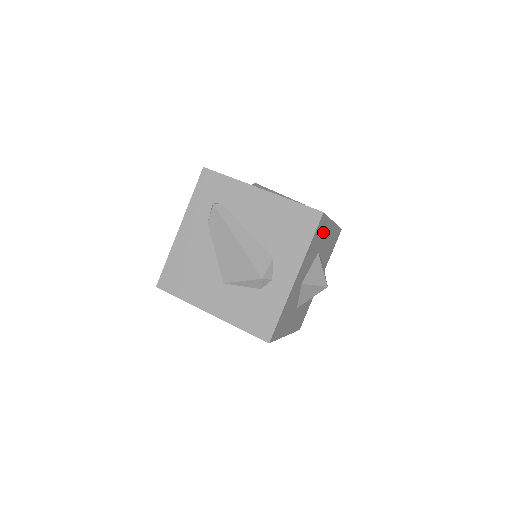
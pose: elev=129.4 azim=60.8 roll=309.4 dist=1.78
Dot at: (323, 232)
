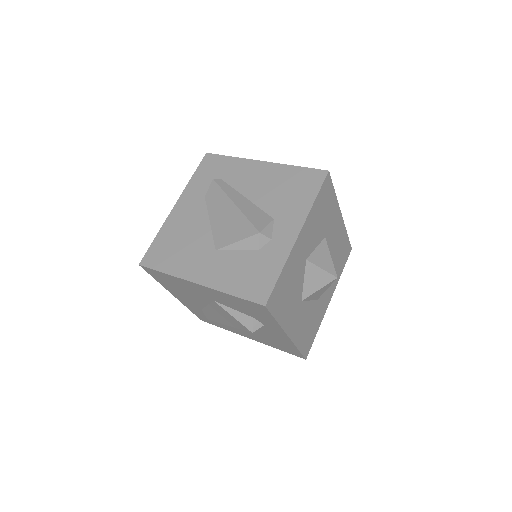
Dot at: (330, 209)
